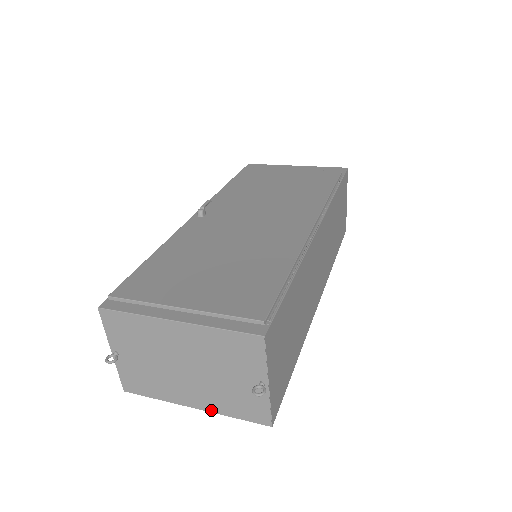
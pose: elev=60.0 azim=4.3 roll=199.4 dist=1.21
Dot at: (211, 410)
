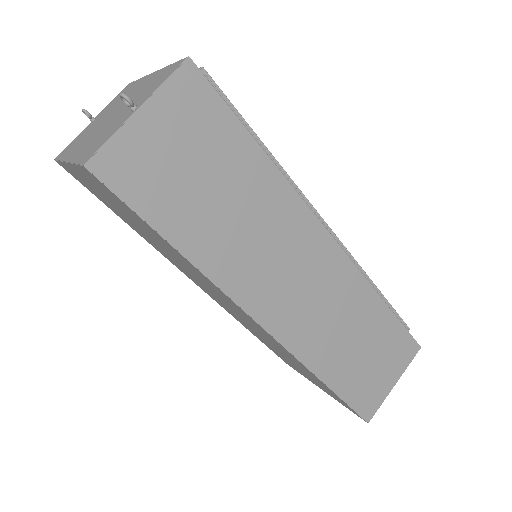
Dot at: (73, 159)
